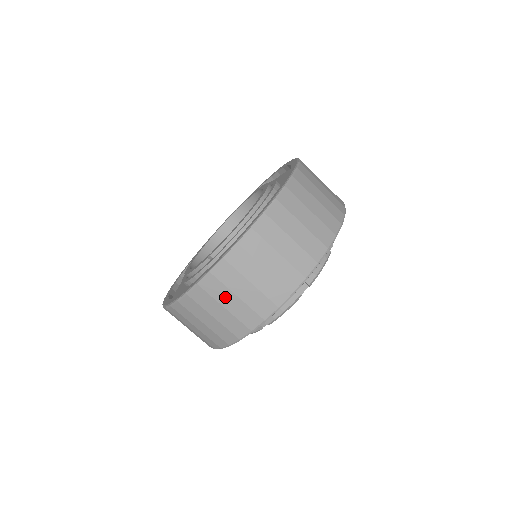
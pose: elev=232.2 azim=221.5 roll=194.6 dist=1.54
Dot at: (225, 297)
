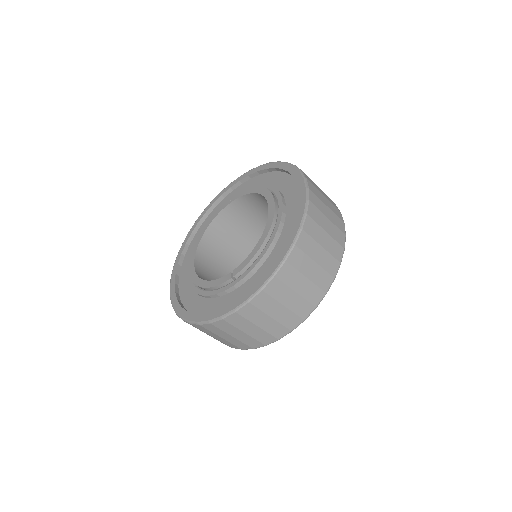
Dot at: (259, 318)
